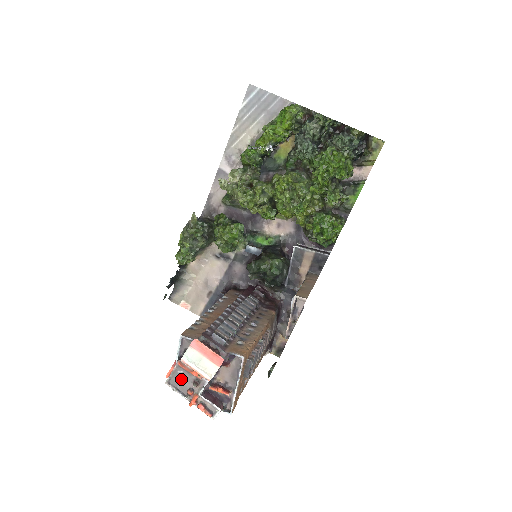
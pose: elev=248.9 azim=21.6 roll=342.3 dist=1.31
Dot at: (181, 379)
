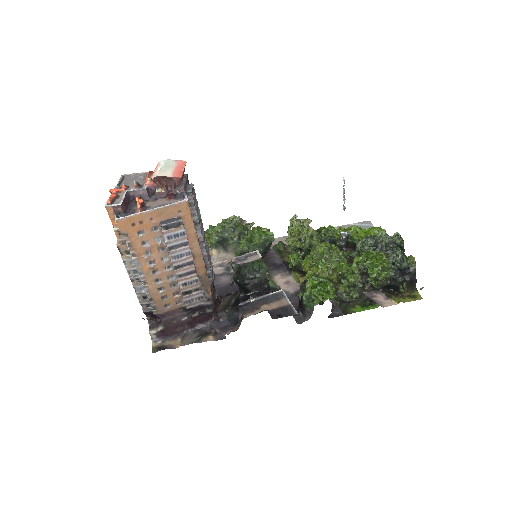
Dot at: (134, 180)
